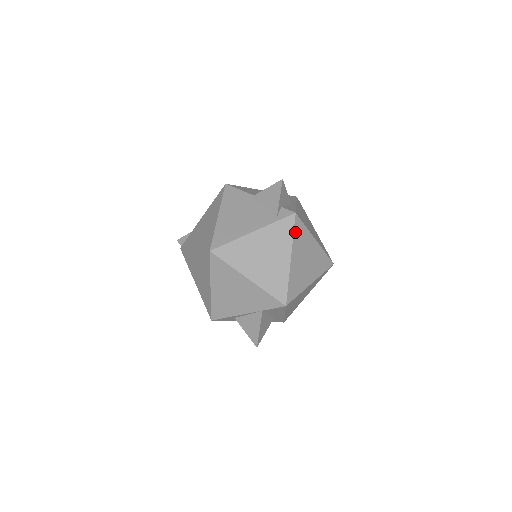
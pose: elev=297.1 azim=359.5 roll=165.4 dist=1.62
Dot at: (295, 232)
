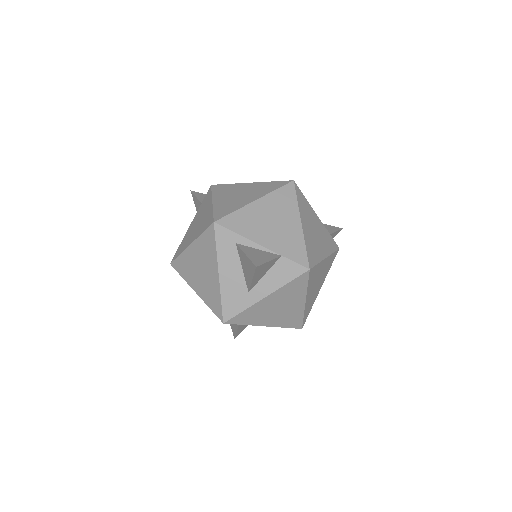
Dot at: (333, 254)
